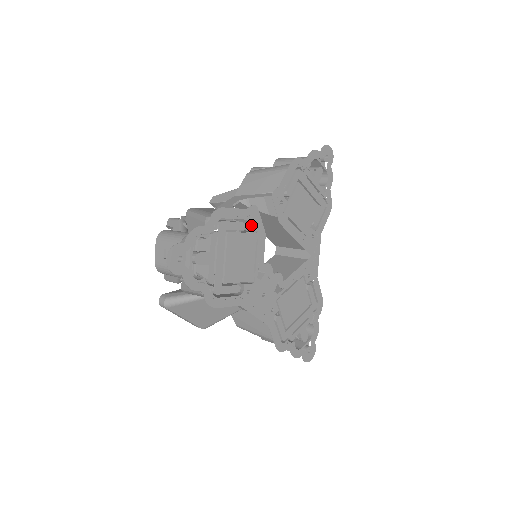
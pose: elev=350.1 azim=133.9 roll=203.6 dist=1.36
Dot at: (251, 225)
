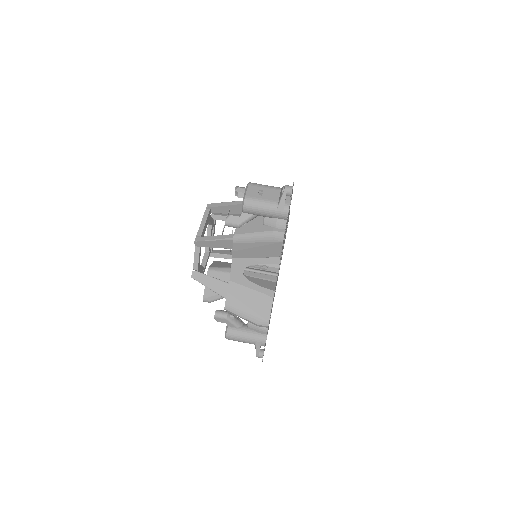
Dot at: (274, 293)
